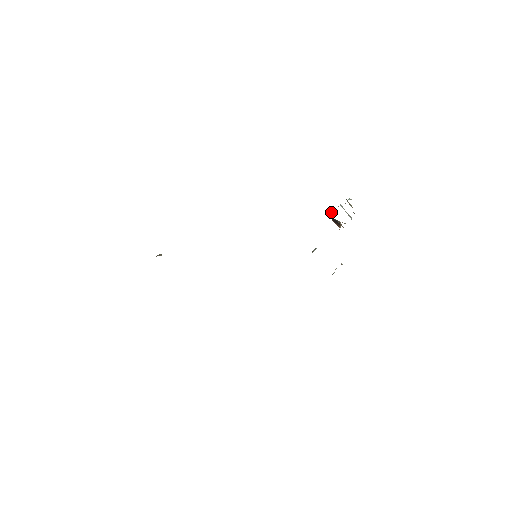
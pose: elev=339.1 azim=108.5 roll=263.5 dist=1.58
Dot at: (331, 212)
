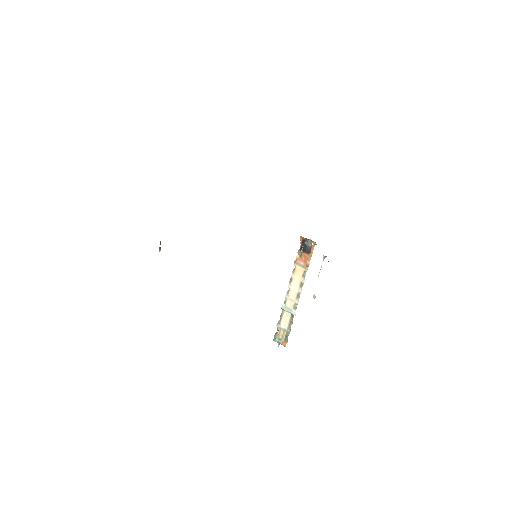
Dot at: (295, 260)
